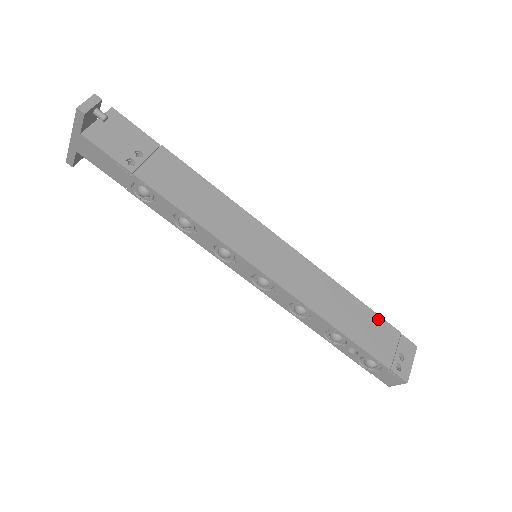
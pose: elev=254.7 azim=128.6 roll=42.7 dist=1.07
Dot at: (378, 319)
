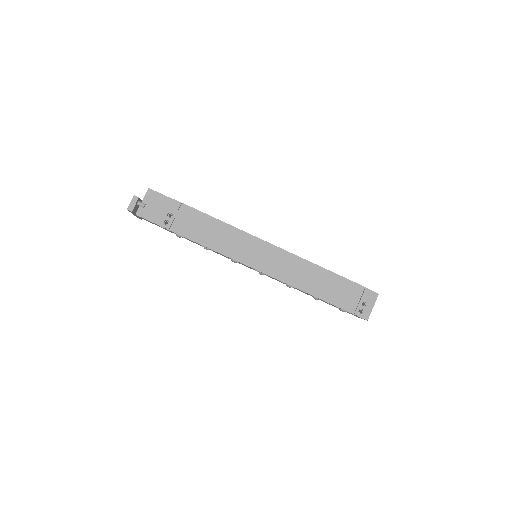
Dot at: (346, 281)
